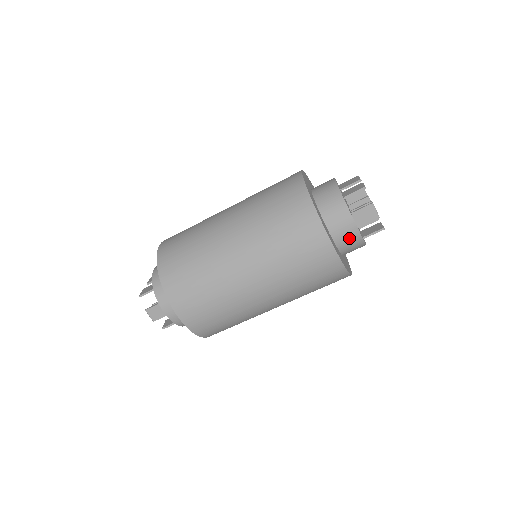
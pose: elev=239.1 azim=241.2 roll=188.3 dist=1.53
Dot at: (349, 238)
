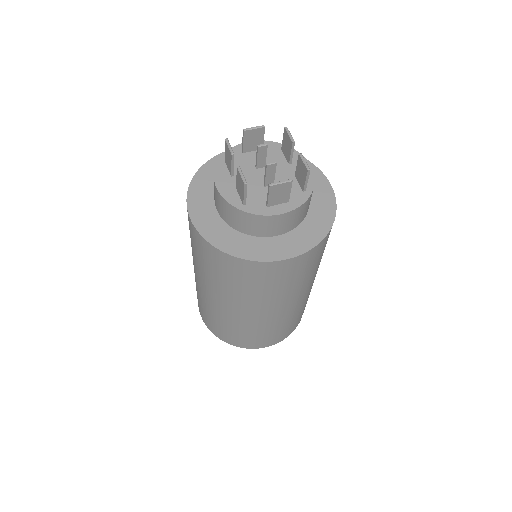
Dot at: (294, 218)
